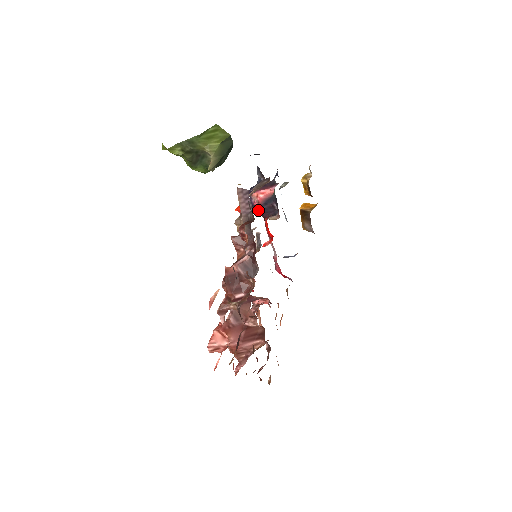
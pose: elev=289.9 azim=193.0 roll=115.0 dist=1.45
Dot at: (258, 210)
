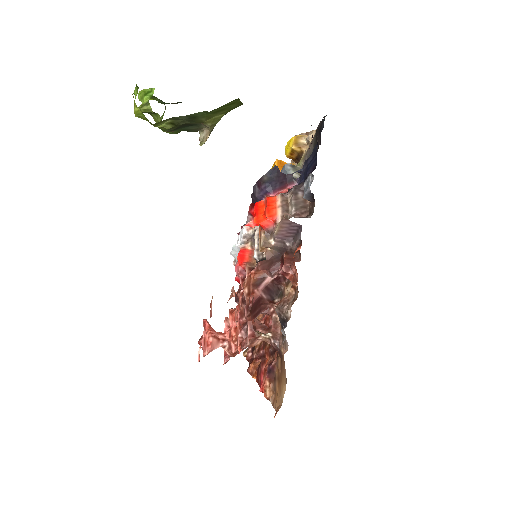
Dot at: occluded
